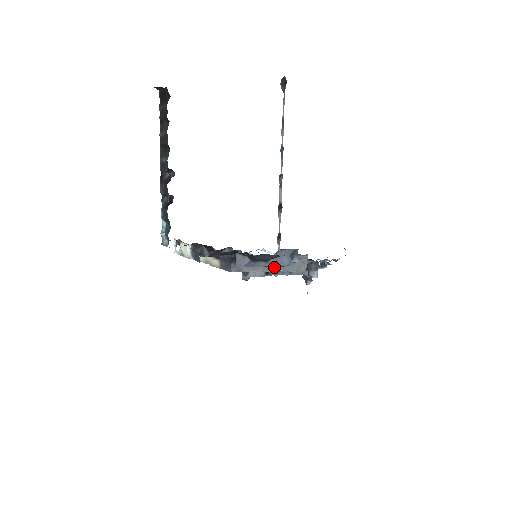
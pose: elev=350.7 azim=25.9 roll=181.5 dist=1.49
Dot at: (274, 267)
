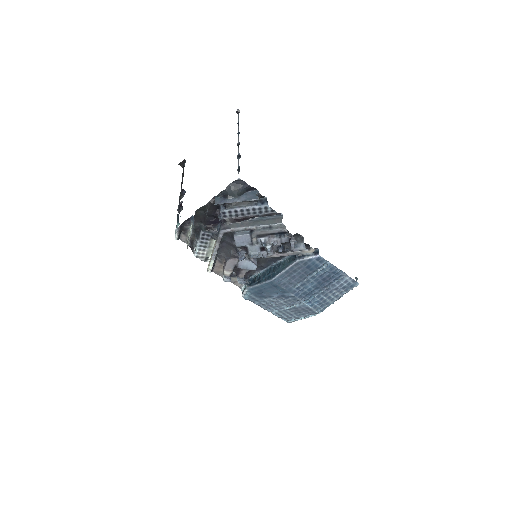
Dot at: (255, 224)
